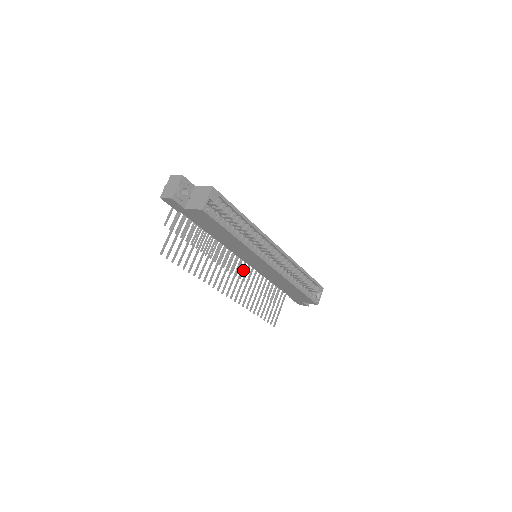
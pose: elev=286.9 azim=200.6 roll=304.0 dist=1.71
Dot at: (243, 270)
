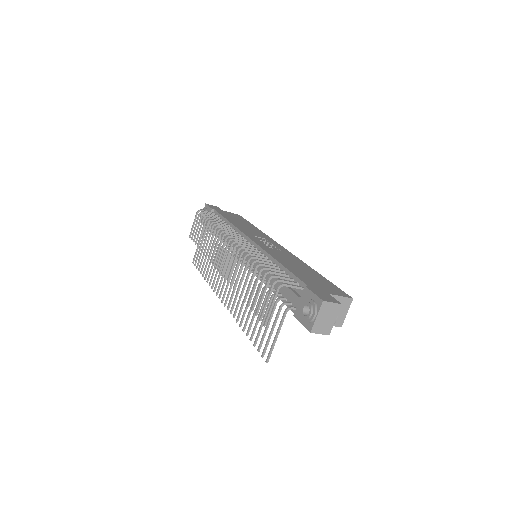
Dot at: occluded
